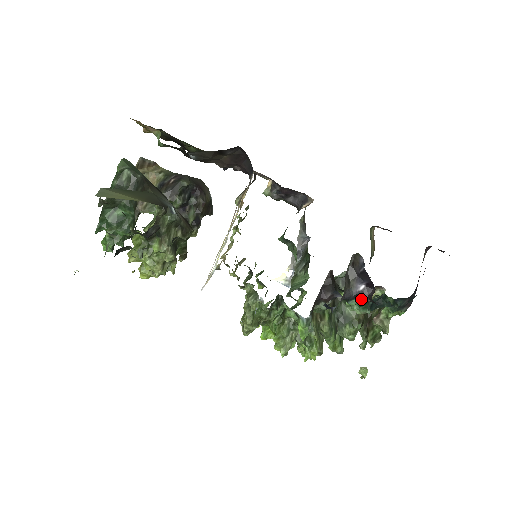
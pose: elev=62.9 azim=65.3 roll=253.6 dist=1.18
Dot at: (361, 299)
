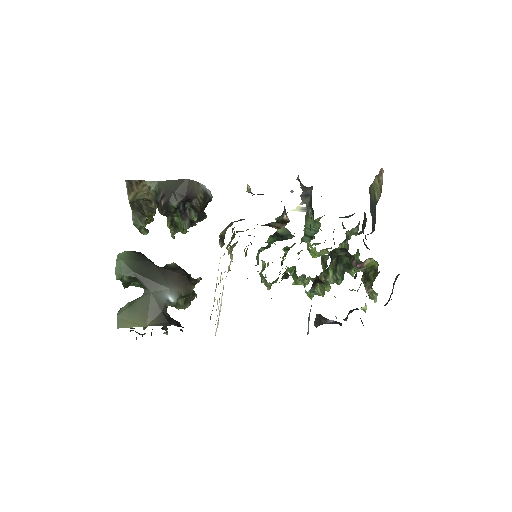
Dot at: occluded
